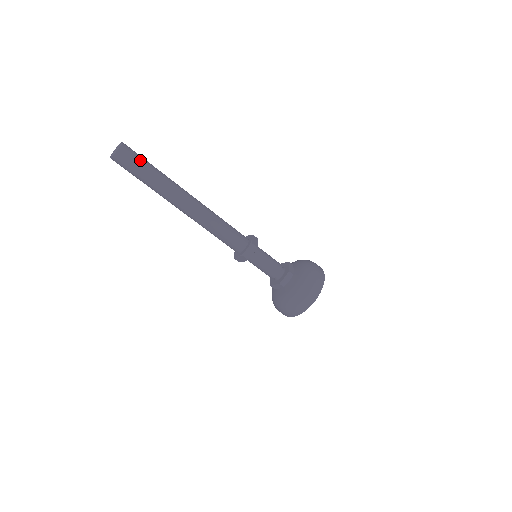
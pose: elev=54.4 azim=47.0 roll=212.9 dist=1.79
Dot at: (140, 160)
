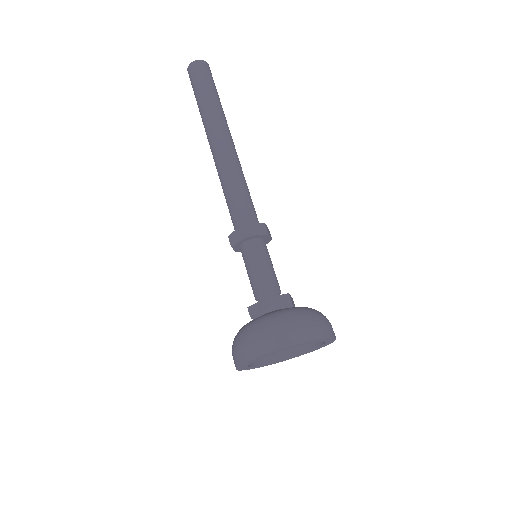
Dot at: occluded
